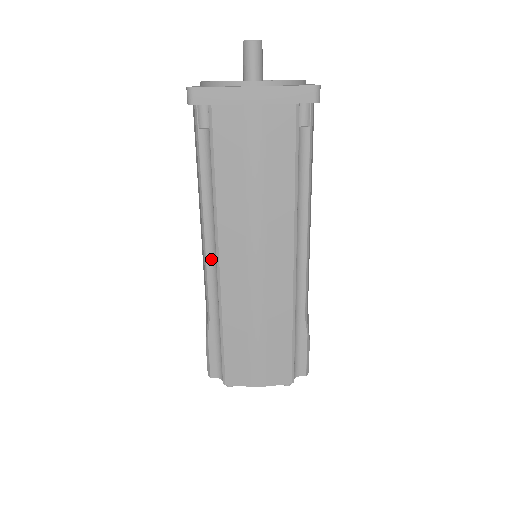
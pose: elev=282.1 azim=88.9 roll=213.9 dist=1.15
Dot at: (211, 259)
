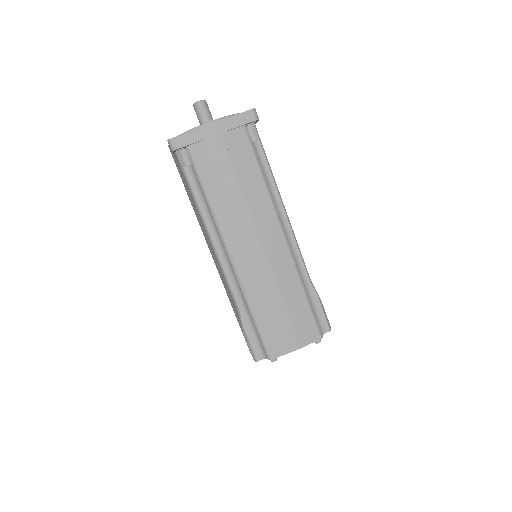
Dot at: (224, 260)
